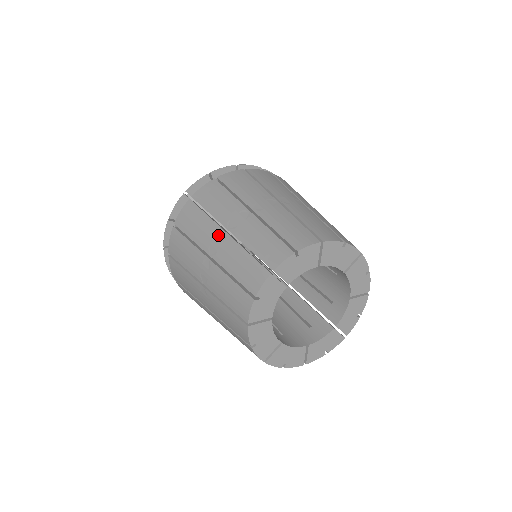
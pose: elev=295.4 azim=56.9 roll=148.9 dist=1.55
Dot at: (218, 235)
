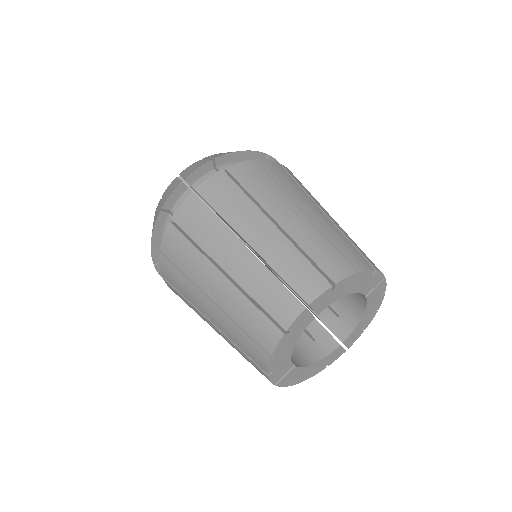
Dot at: (235, 247)
